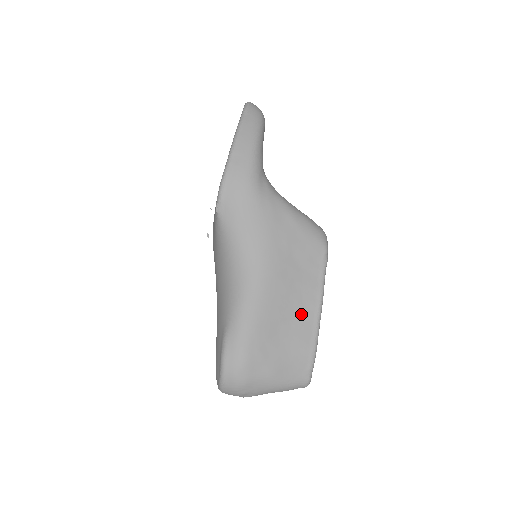
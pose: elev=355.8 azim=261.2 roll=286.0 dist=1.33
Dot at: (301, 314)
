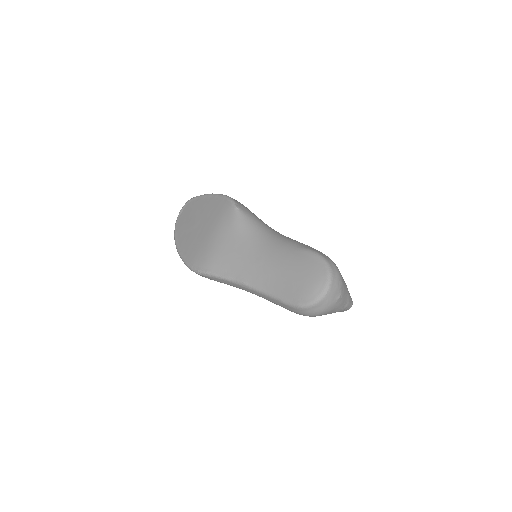
Dot at: occluded
